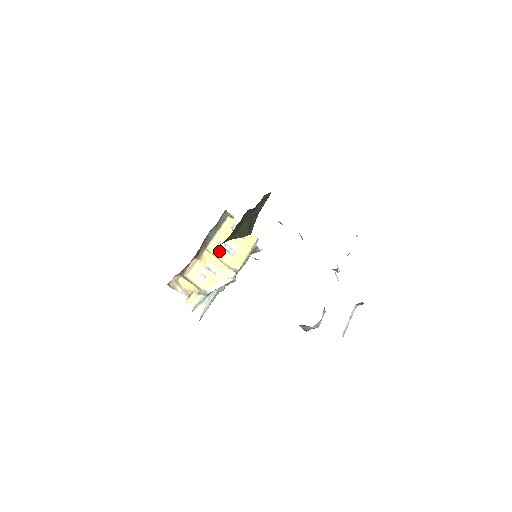
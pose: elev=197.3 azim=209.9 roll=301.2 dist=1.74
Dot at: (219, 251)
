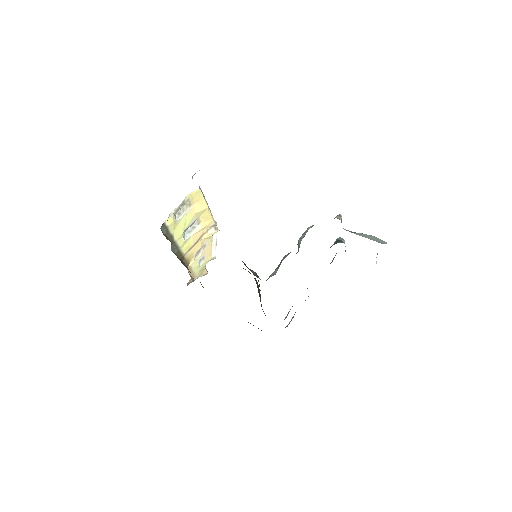
Dot at: (191, 240)
